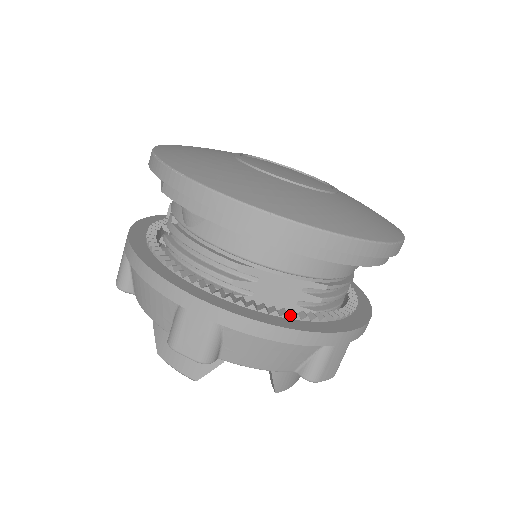
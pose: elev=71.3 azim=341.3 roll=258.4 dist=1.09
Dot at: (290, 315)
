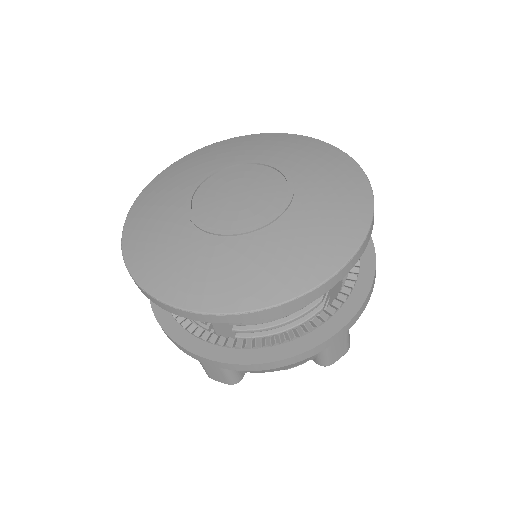
Dot at: (354, 272)
